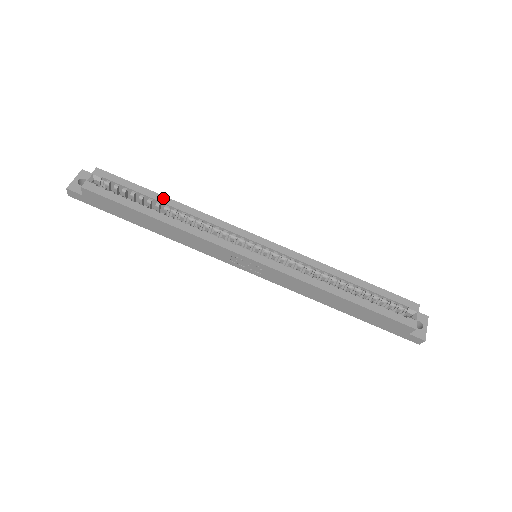
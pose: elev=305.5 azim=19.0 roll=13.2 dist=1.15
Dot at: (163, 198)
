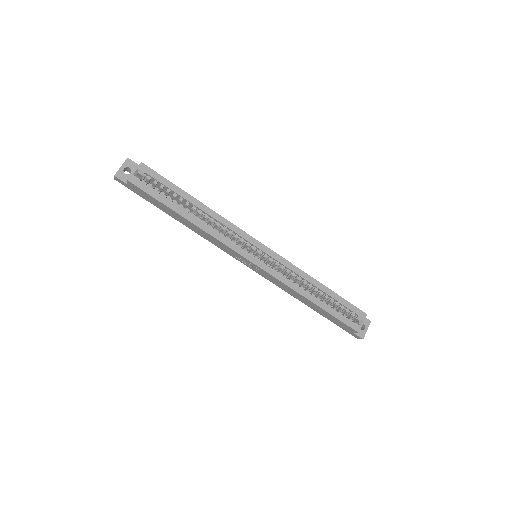
Dot at: (192, 199)
